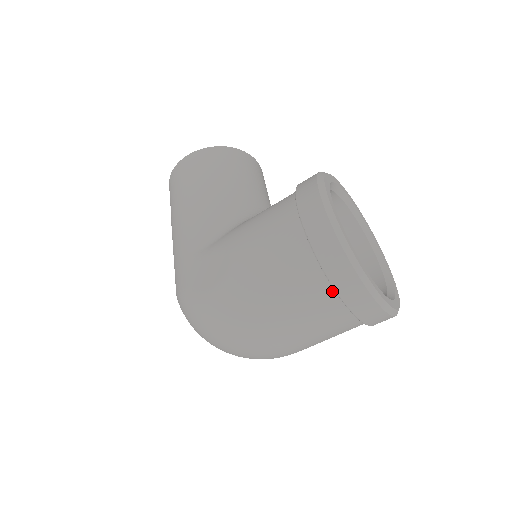
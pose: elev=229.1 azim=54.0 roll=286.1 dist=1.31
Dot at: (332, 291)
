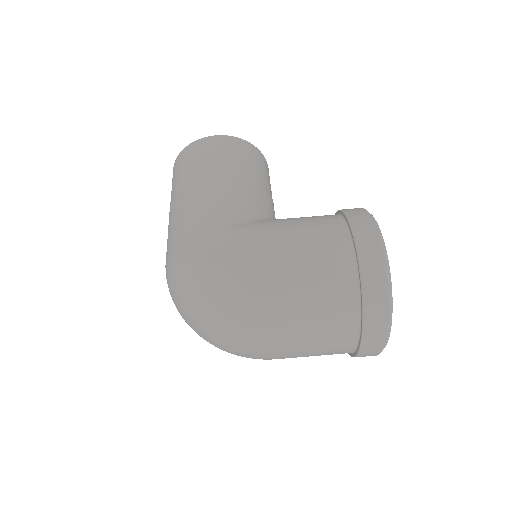
Dot at: (357, 311)
